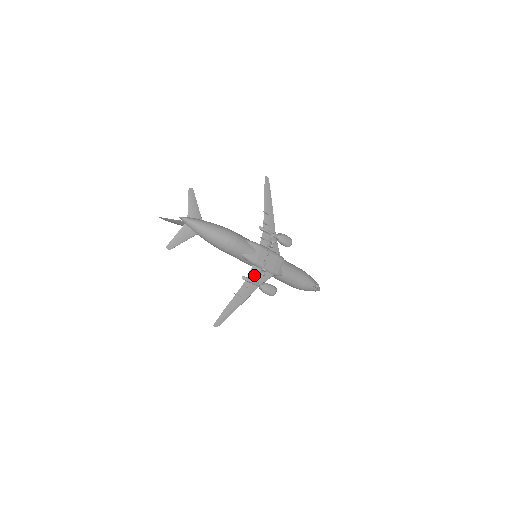
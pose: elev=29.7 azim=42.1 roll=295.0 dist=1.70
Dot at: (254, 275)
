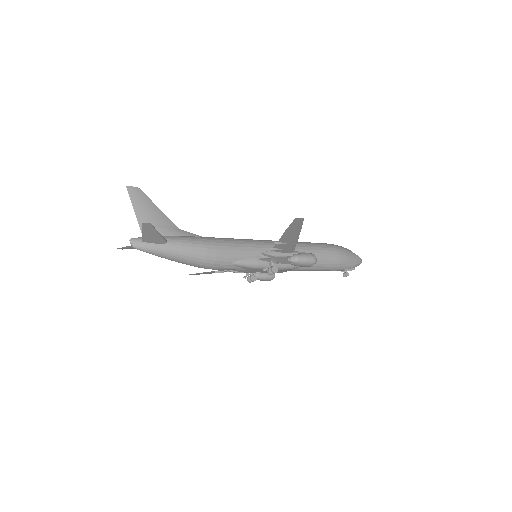
Dot at: occluded
